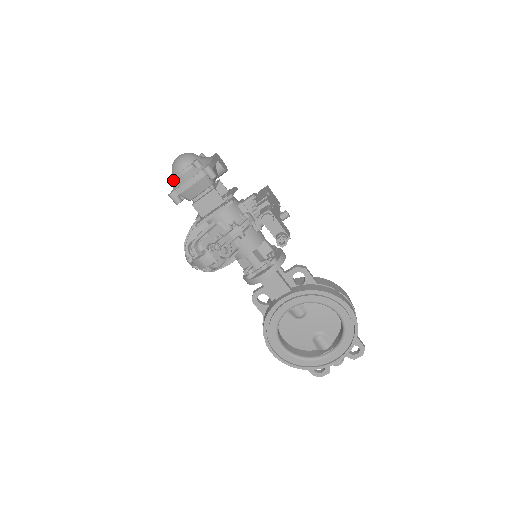
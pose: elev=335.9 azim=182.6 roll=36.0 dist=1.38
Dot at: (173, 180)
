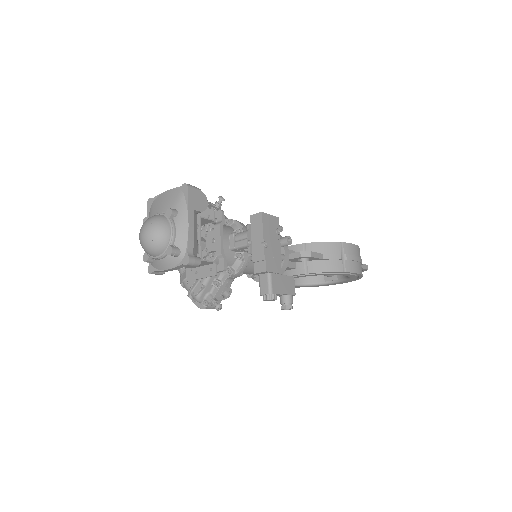
Dot at: (148, 261)
